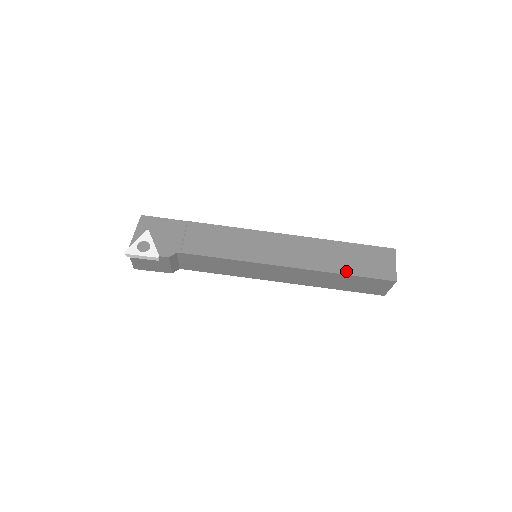
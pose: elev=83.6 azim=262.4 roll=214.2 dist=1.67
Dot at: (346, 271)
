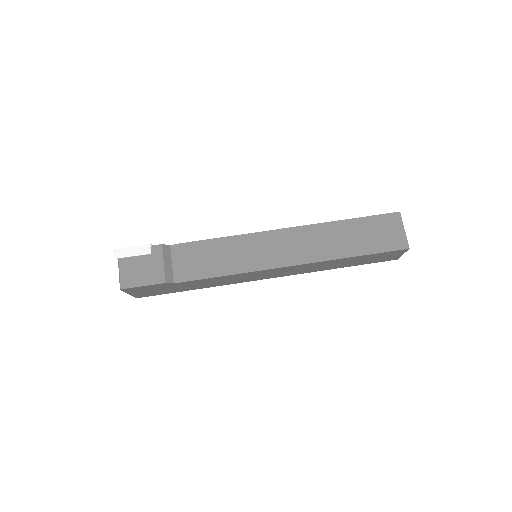
Dot at: (346, 220)
